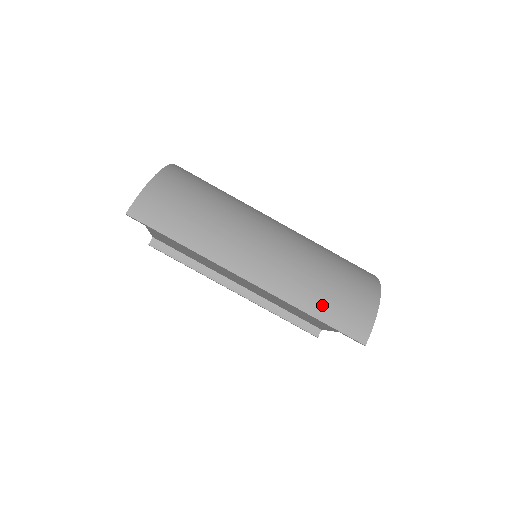
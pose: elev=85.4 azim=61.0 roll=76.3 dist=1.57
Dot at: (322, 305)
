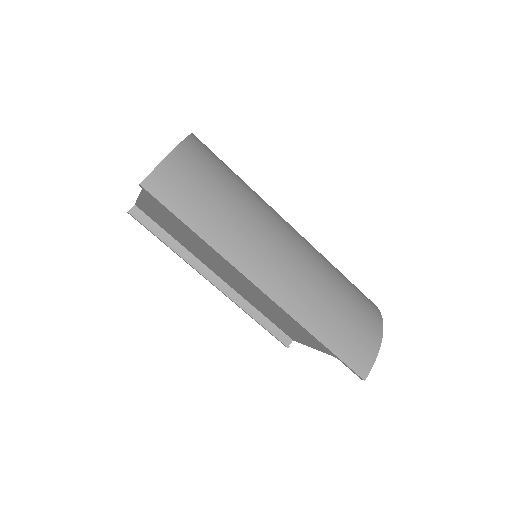
Dot at: (331, 331)
